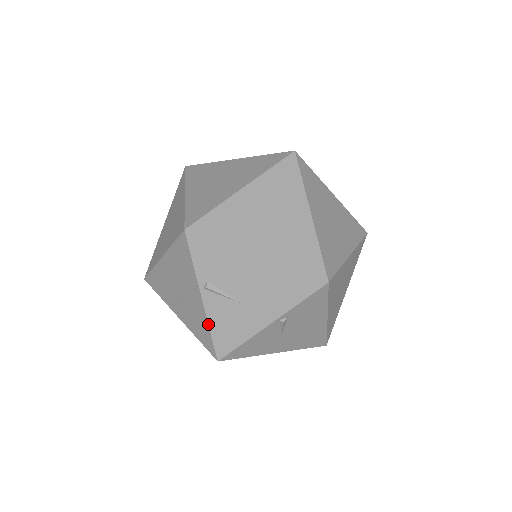
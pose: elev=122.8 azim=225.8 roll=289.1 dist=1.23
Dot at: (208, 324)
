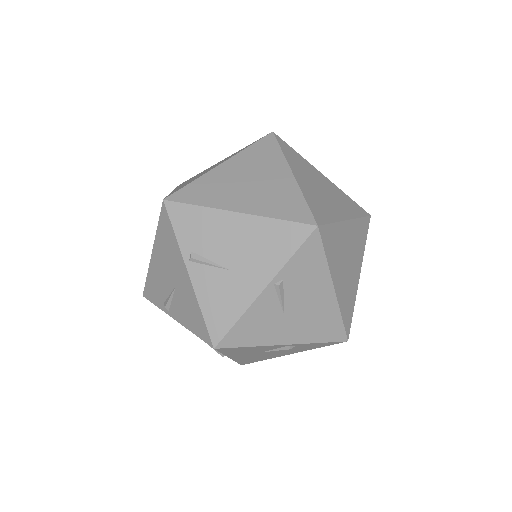
Dot at: (198, 303)
